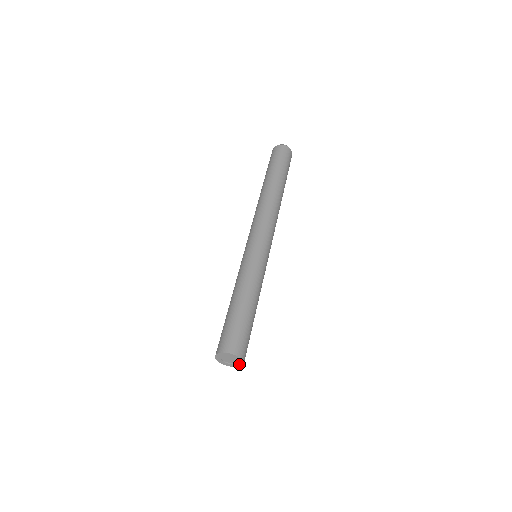
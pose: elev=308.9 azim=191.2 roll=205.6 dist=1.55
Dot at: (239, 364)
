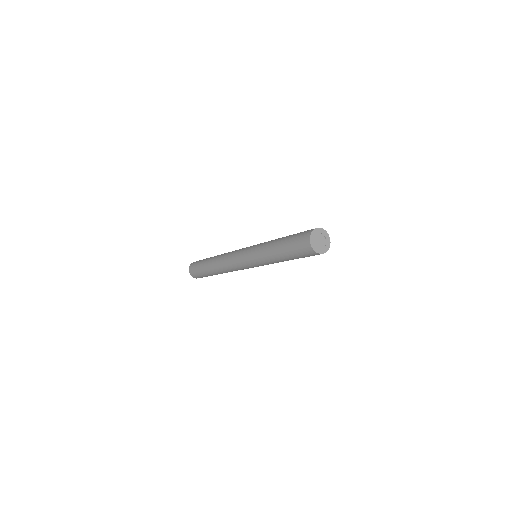
Dot at: (326, 247)
